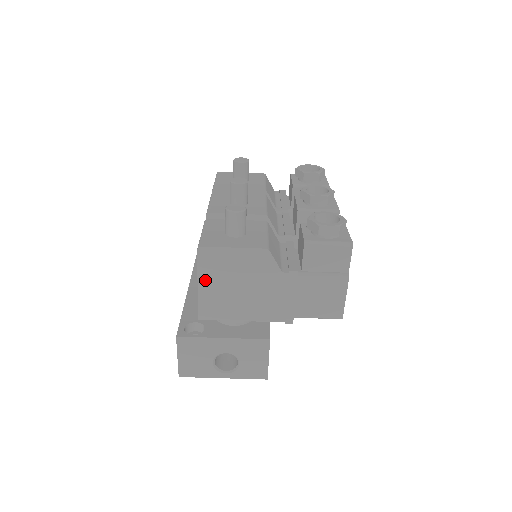
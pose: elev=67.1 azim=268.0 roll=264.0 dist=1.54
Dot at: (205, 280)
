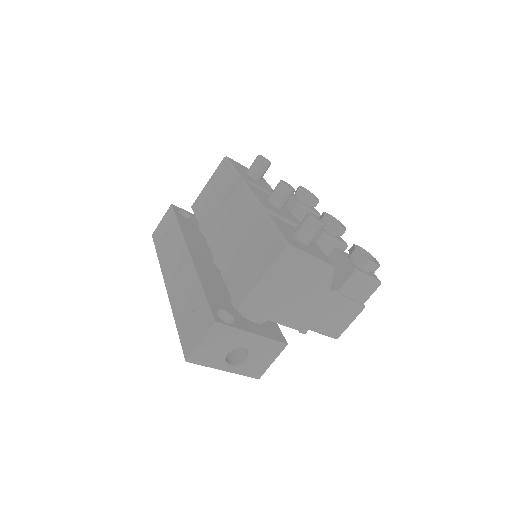
Dot at: (271, 275)
